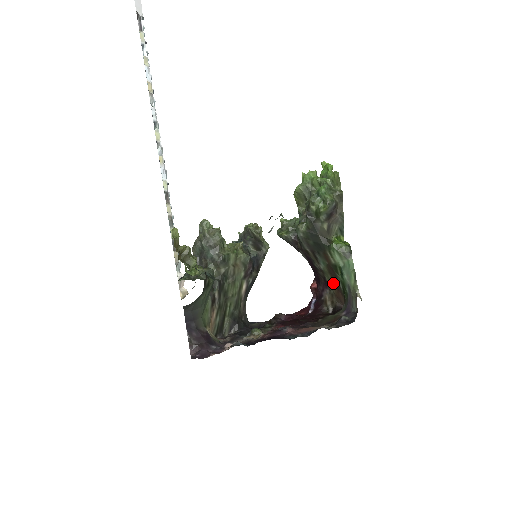
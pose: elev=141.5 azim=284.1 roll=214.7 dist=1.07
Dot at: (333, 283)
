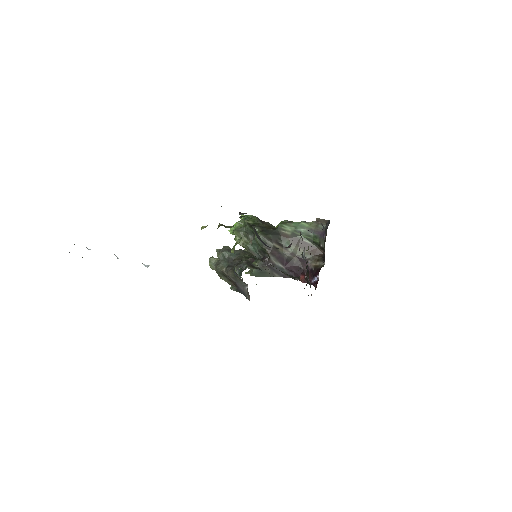
Dot at: (305, 250)
